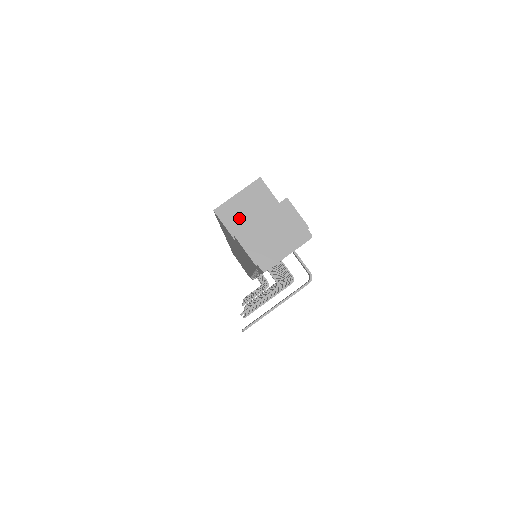
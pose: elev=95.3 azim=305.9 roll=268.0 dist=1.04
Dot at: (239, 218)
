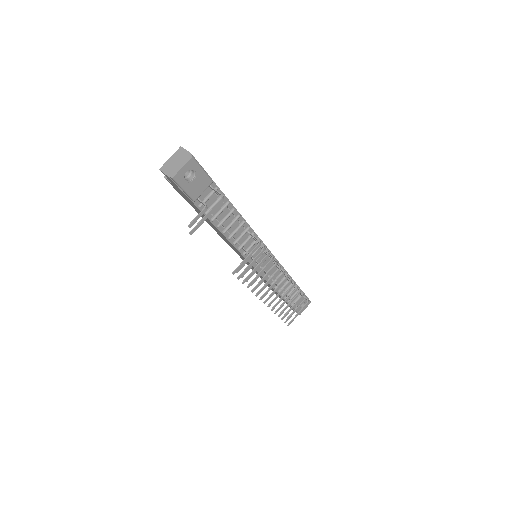
Dot at: occluded
